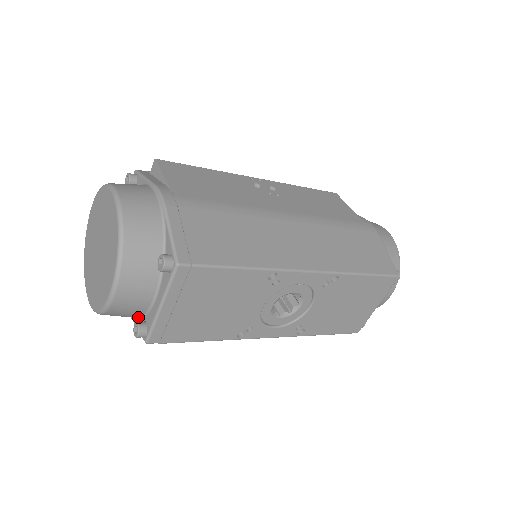
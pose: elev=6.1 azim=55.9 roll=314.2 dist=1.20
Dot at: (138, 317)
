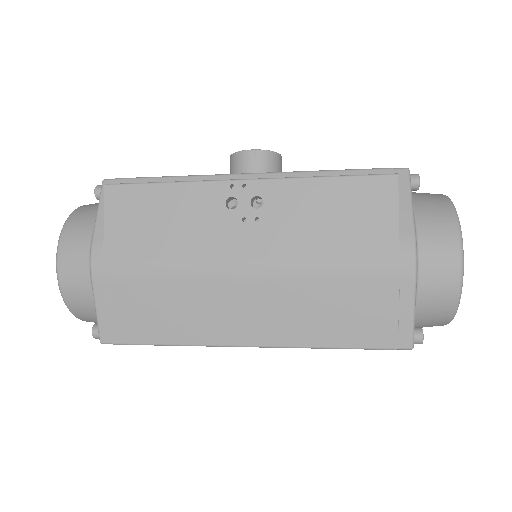
Dot at: occluded
